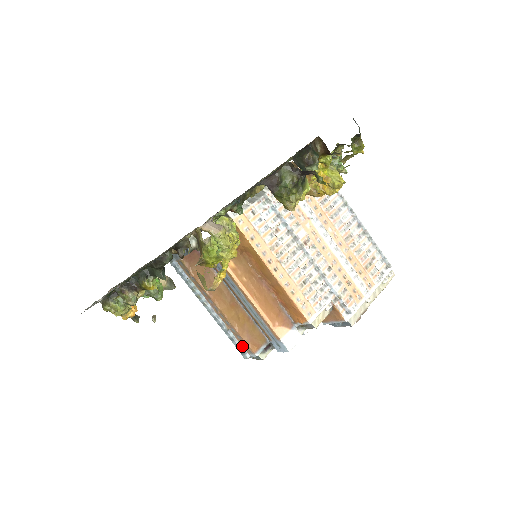
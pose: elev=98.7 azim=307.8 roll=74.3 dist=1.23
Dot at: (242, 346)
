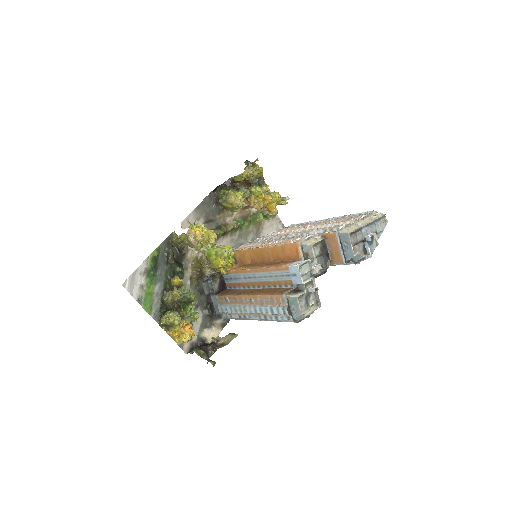
Dot at: (279, 305)
